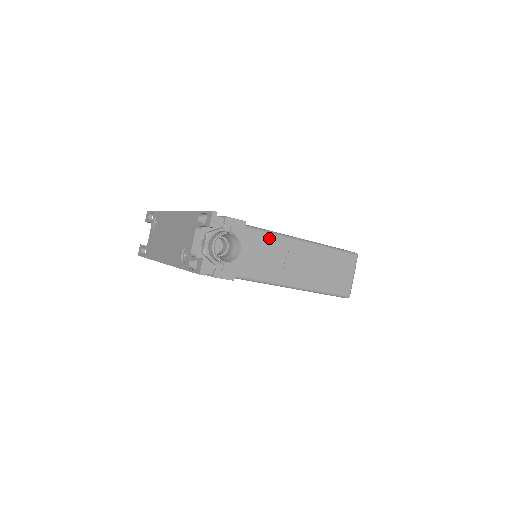
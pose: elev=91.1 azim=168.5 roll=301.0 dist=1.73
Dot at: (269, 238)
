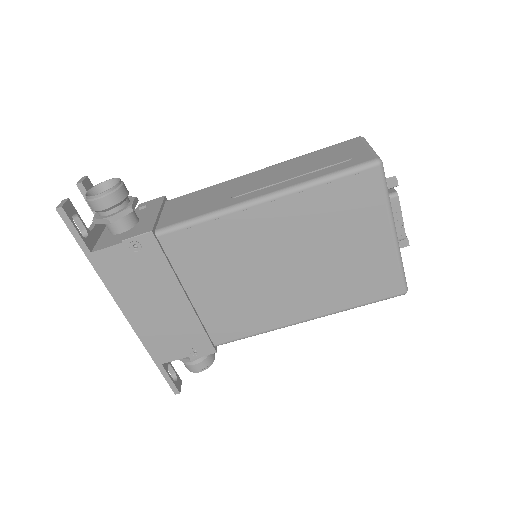
Dot at: (203, 191)
